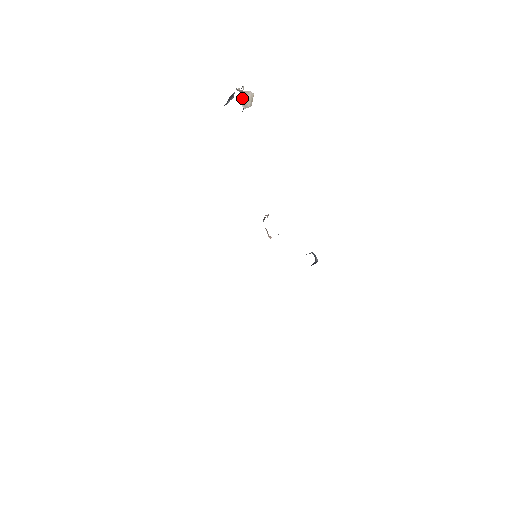
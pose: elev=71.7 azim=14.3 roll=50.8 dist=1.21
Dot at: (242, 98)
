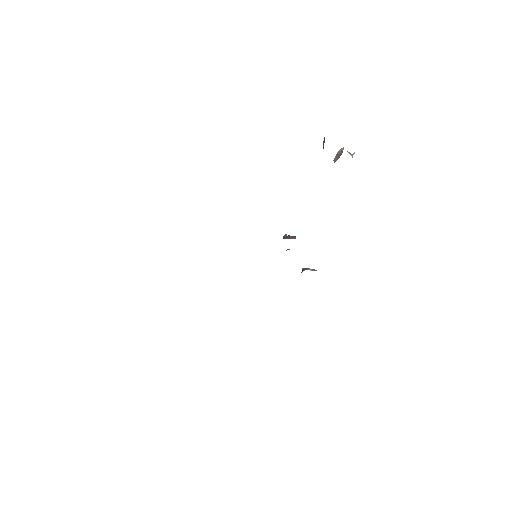
Dot at: occluded
